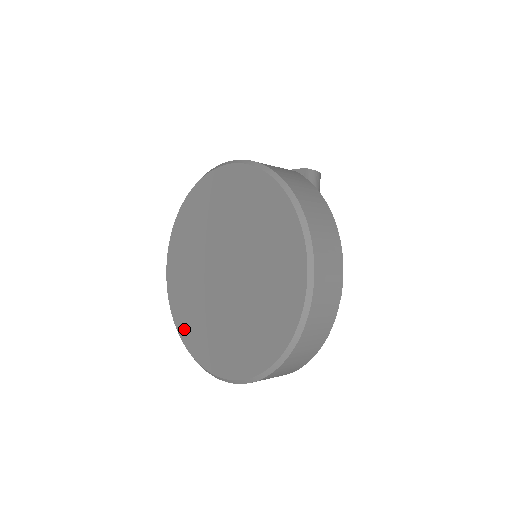
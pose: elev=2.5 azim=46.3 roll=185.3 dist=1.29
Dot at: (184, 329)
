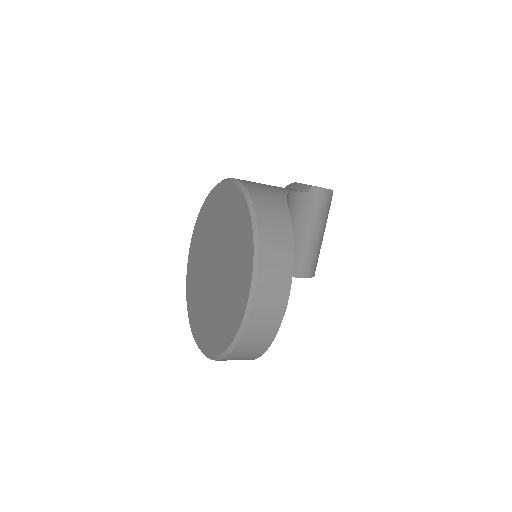
Dot at: (190, 304)
